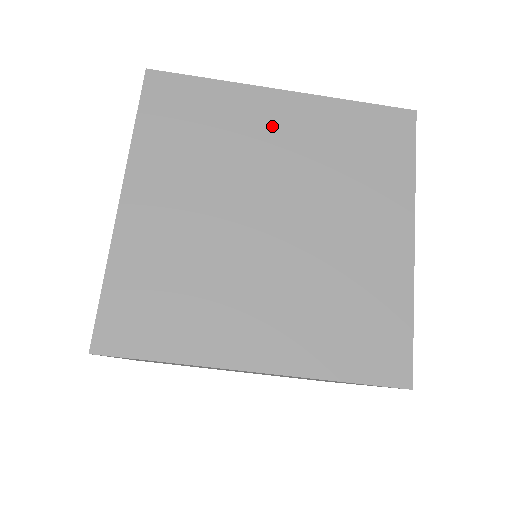
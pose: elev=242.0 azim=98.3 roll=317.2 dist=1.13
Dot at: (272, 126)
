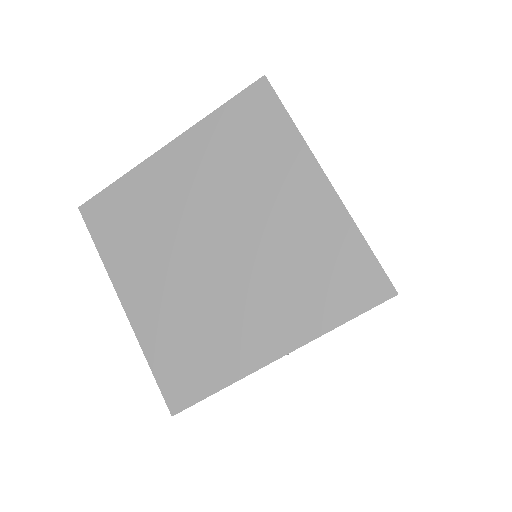
Dot at: occluded
